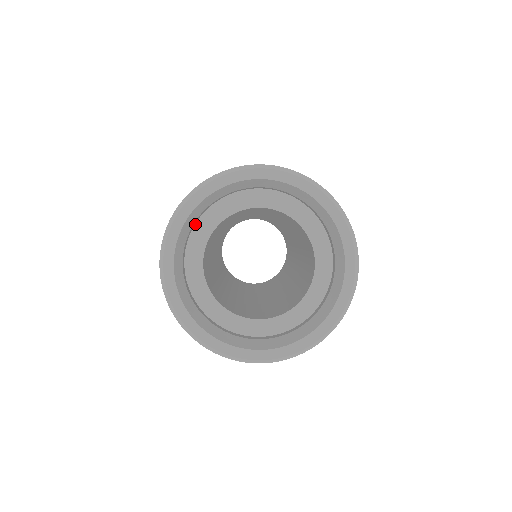
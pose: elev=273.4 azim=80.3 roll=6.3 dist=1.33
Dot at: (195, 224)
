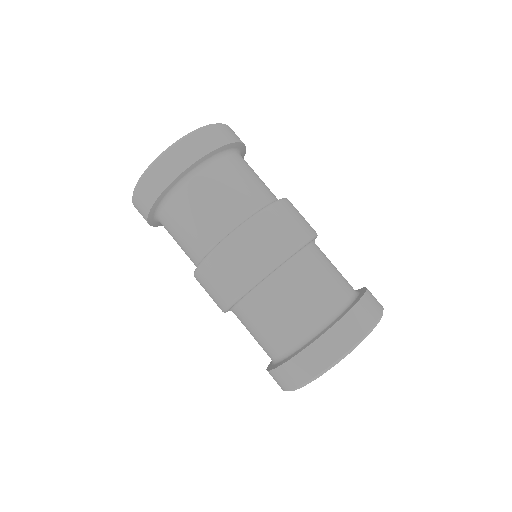
Dot at: occluded
